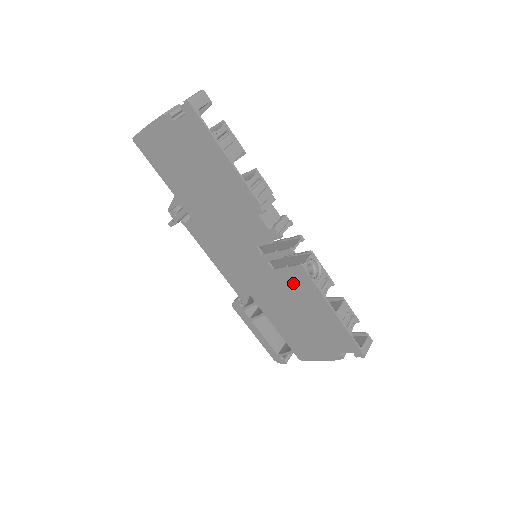
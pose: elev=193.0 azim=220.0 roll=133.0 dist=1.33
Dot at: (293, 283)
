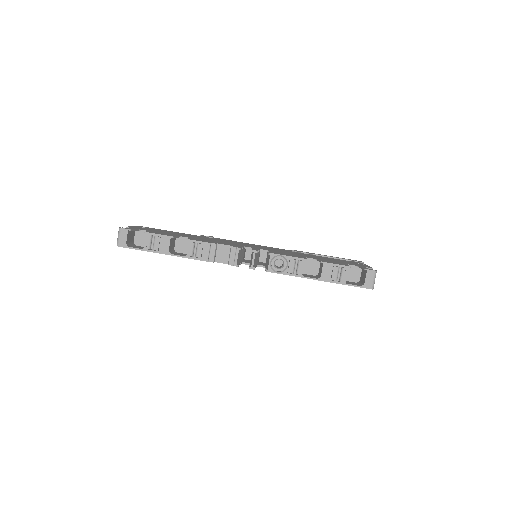
Dot at: occluded
